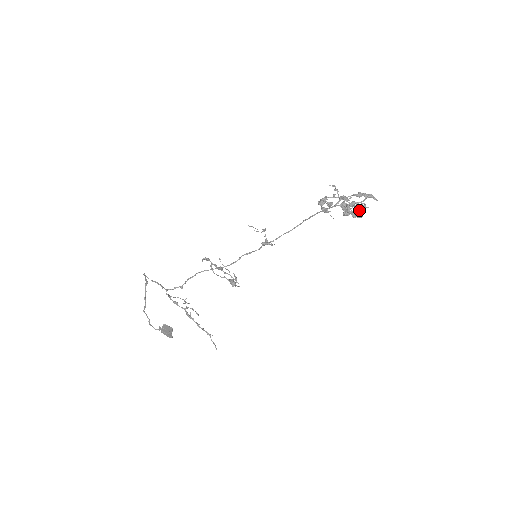
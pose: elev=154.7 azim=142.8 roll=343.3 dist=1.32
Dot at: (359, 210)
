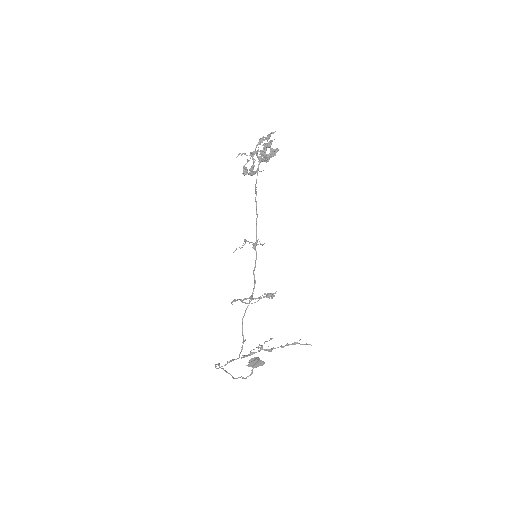
Dot at: (271, 148)
